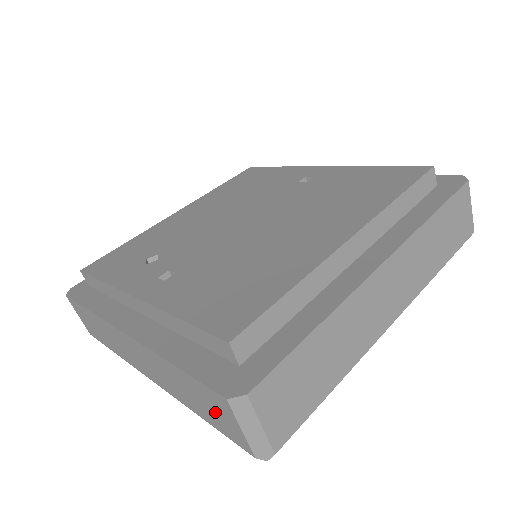
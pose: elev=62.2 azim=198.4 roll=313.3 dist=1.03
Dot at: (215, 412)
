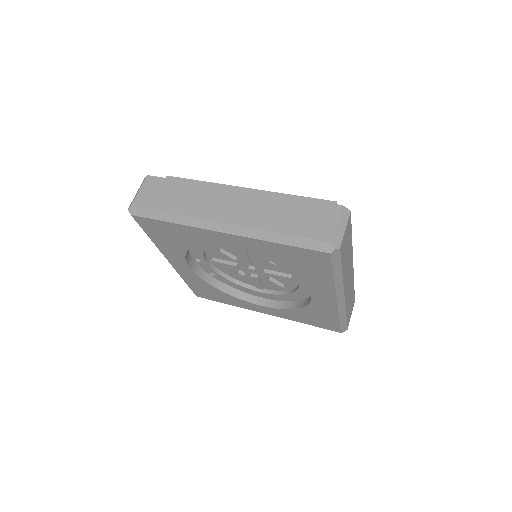
Dot at: occluded
